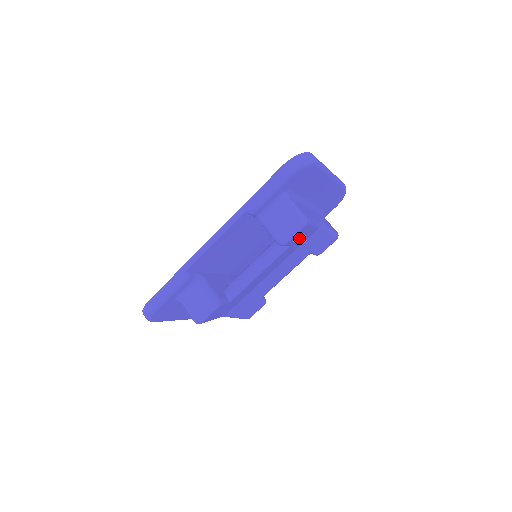
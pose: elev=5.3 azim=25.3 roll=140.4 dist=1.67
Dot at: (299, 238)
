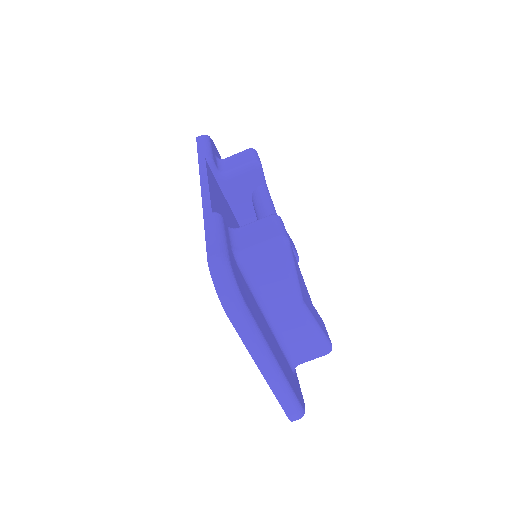
Dot at: occluded
